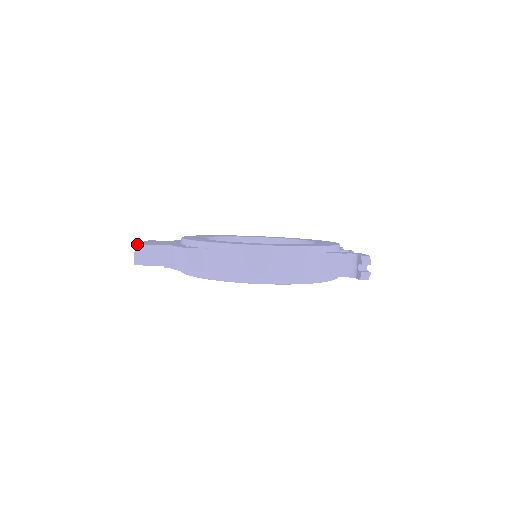
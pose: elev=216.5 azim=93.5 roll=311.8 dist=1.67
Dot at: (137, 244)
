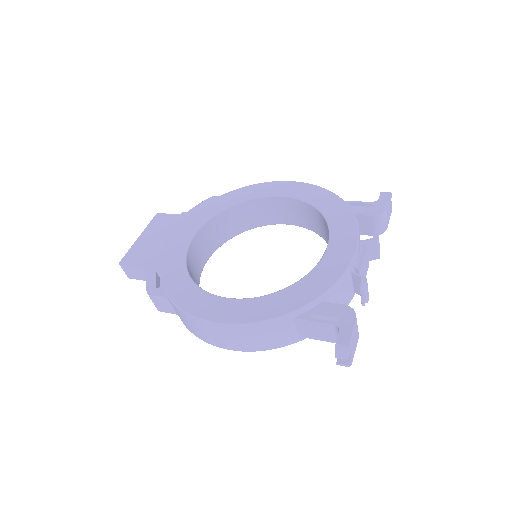
Dot at: (120, 263)
